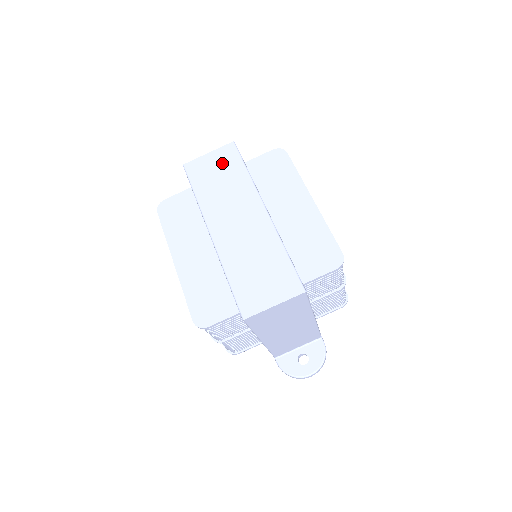
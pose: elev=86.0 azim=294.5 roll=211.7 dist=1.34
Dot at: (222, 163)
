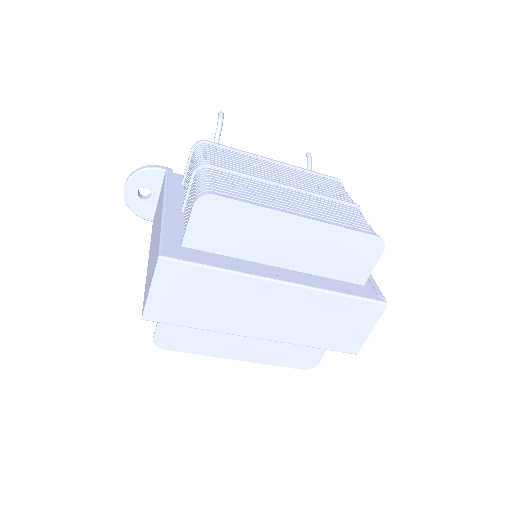
Dot at: (180, 286)
